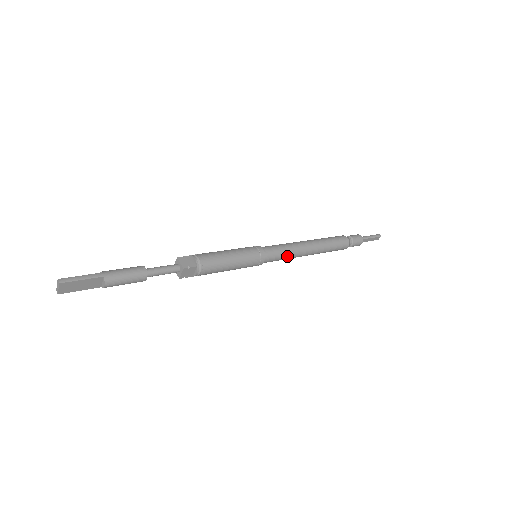
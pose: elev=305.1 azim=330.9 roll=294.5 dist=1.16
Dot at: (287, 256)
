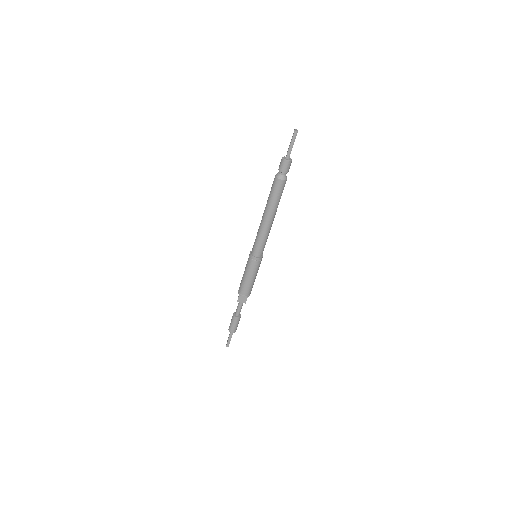
Dot at: (267, 238)
